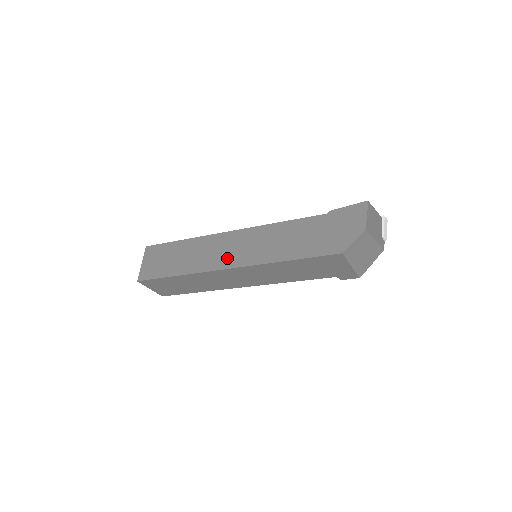
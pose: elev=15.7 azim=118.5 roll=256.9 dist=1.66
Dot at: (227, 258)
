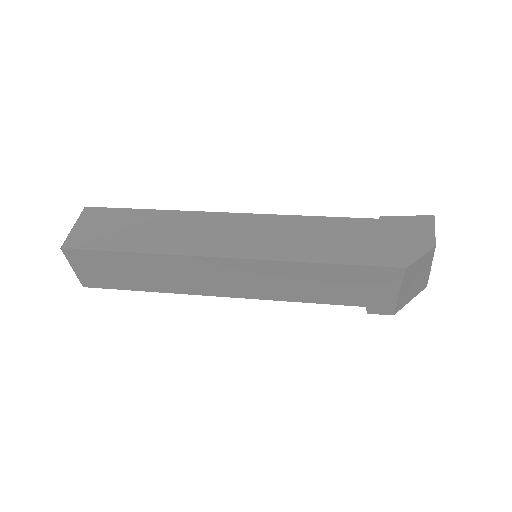
Dot at: (224, 244)
